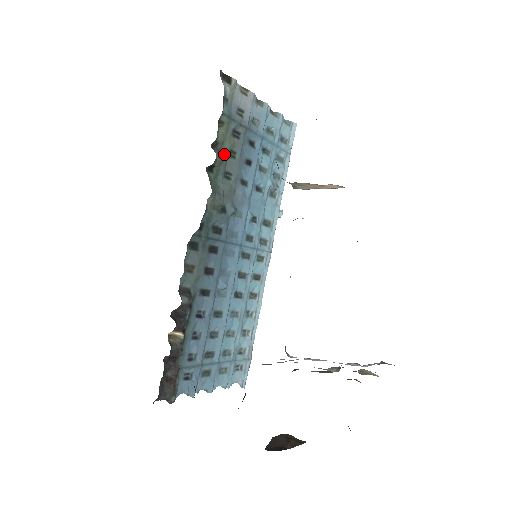
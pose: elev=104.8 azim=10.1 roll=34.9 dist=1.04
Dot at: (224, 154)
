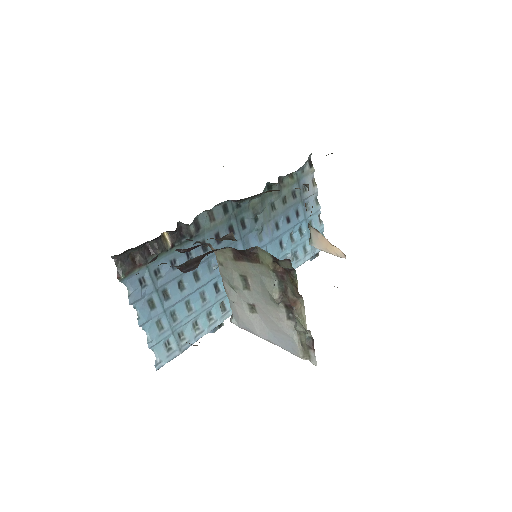
Dot at: (281, 192)
